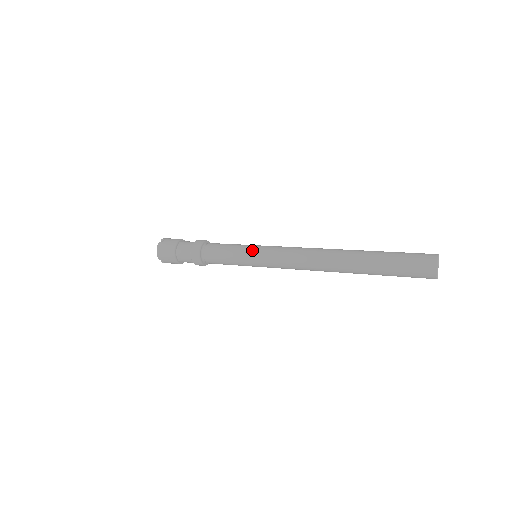
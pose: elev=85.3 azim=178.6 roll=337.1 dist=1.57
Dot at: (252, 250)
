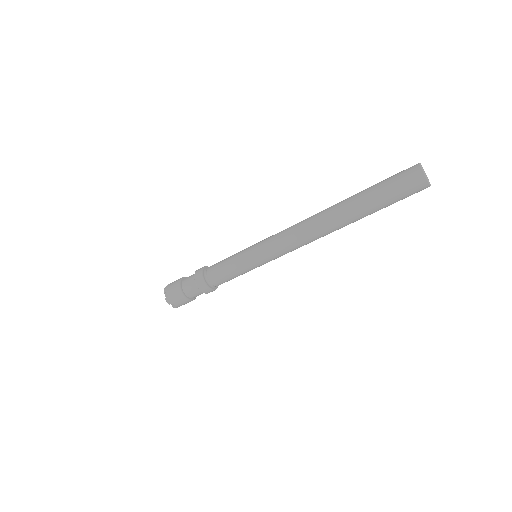
Dot at: (252, 259)
